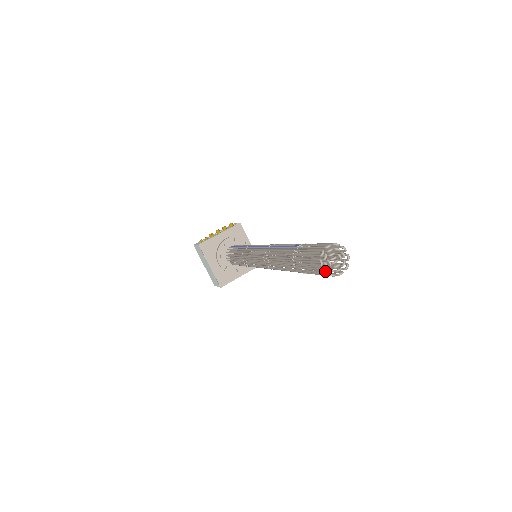
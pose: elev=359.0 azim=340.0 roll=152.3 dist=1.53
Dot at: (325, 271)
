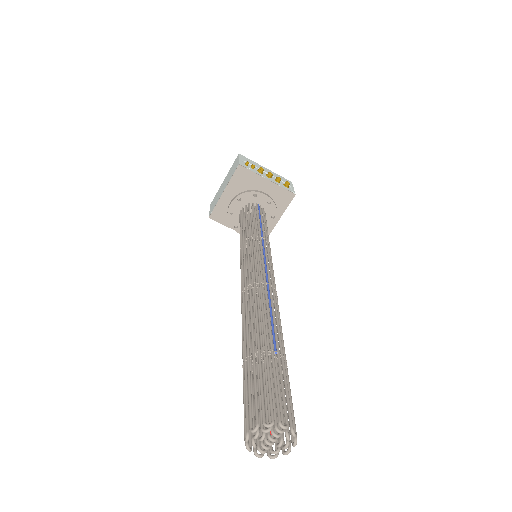
Dot at: (247, 439)
